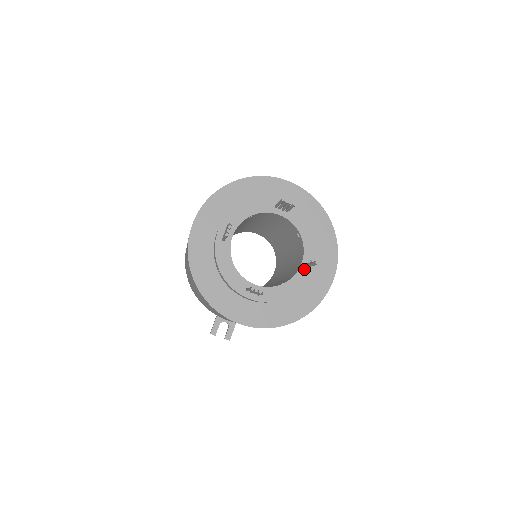
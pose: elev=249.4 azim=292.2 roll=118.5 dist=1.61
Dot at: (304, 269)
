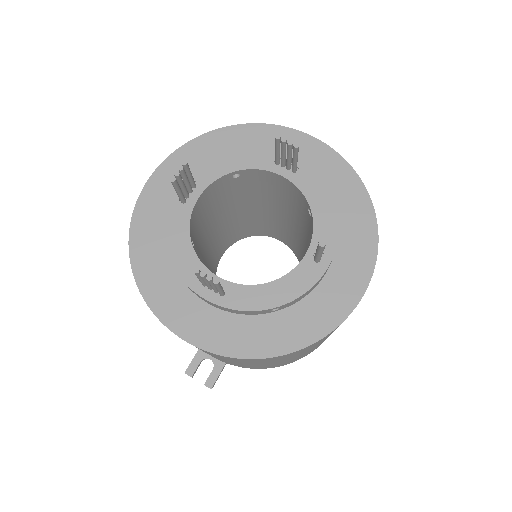
Dot at: (308, 264)
